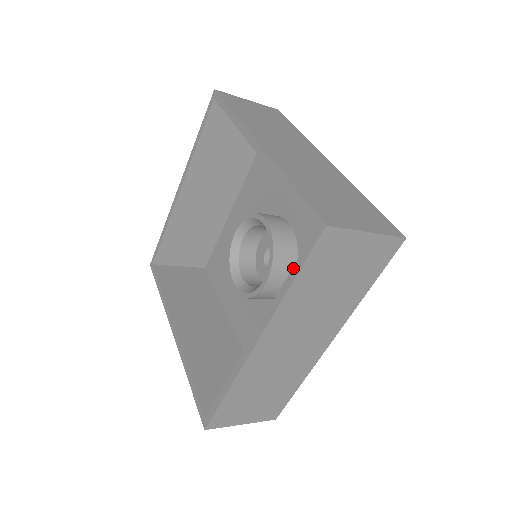
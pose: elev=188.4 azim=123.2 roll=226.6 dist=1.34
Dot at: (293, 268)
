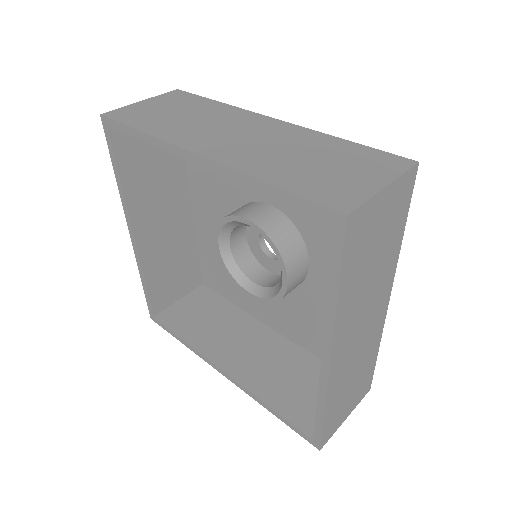
Dot at: (330, 274)
